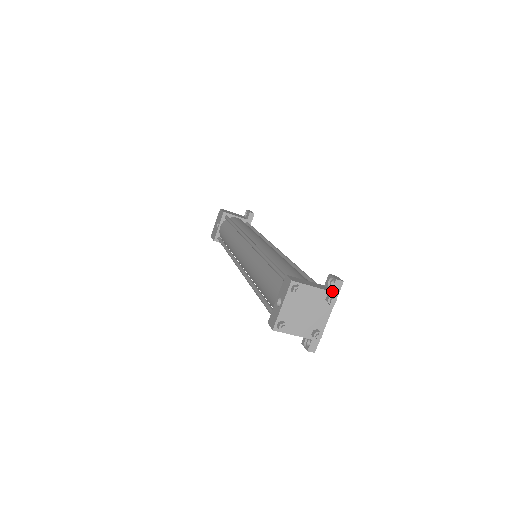
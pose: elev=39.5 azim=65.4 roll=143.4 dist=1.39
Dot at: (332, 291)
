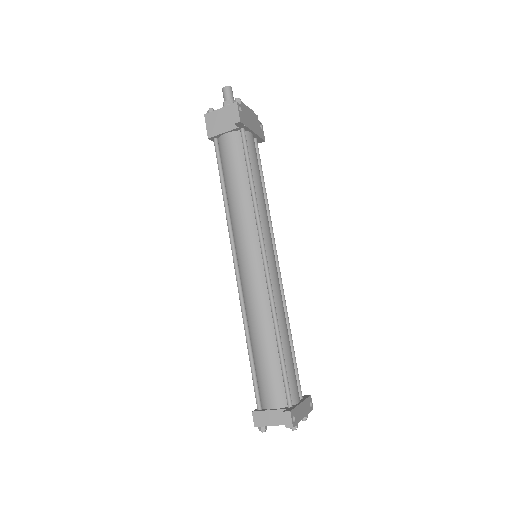
Dot at: occluded
